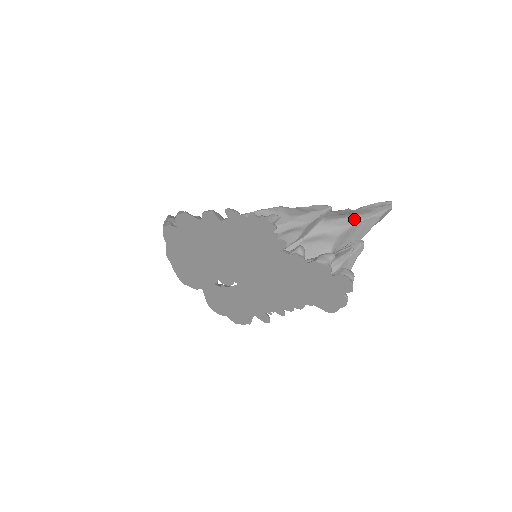
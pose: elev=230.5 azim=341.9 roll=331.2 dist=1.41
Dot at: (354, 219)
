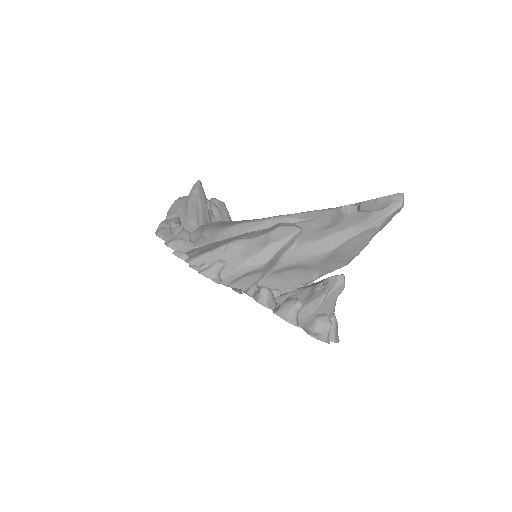
Dot at: (335, 239)
